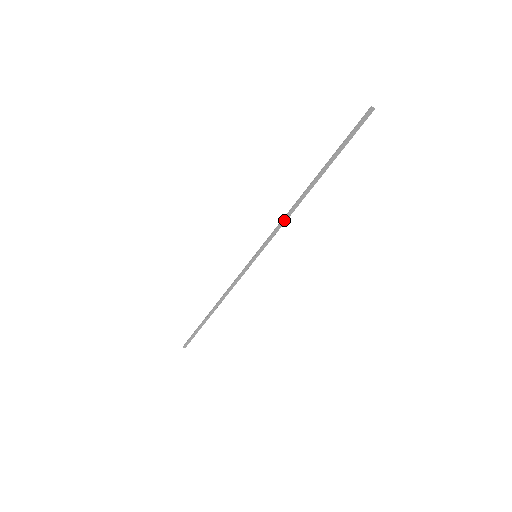
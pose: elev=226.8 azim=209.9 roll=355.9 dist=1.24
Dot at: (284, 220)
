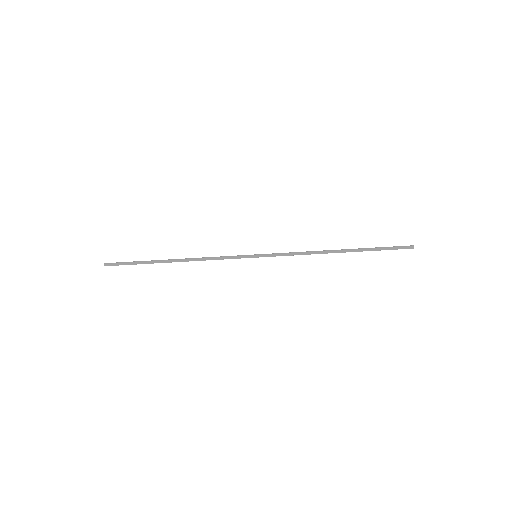
Dot at: (302, 253)
